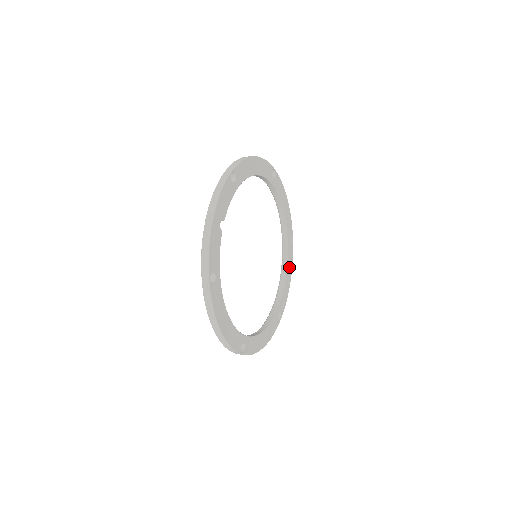
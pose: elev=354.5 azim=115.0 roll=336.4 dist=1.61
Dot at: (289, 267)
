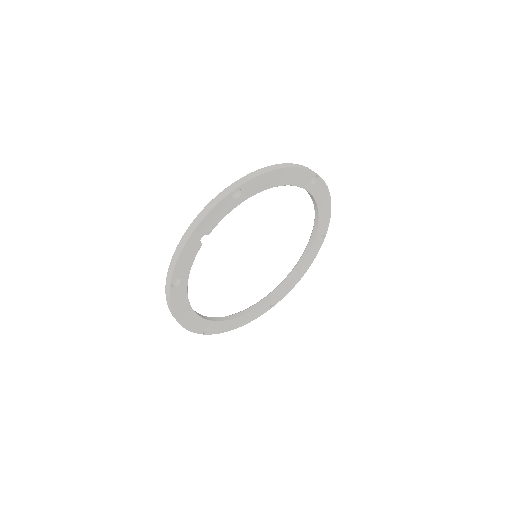
Dot at: (308, 262)
